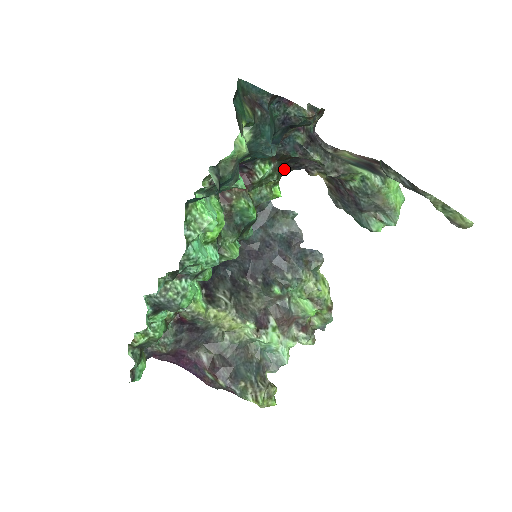
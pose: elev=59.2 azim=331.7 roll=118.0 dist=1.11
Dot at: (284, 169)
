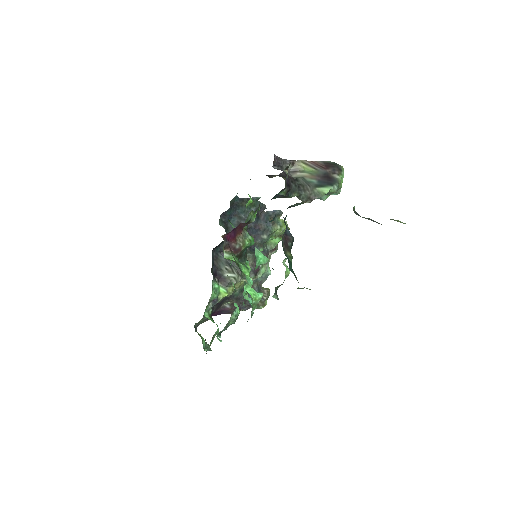
Dot at: occluded
